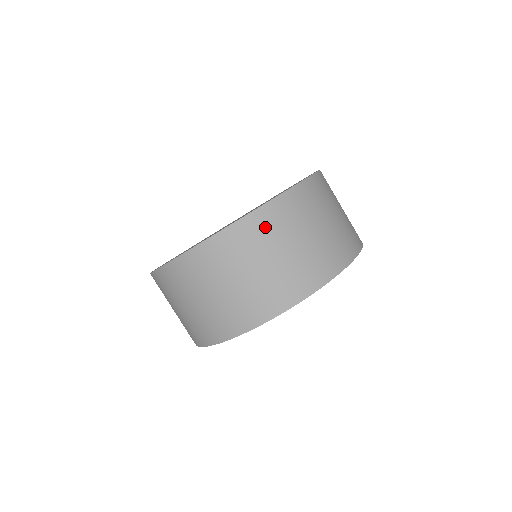
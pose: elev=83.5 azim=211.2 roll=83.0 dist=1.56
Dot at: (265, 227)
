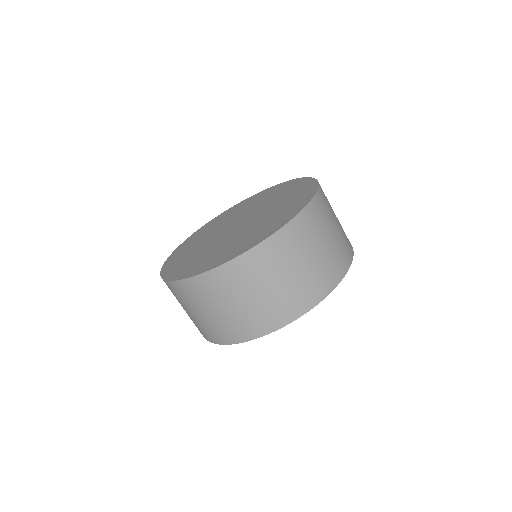
Dot at: (315, 219)
